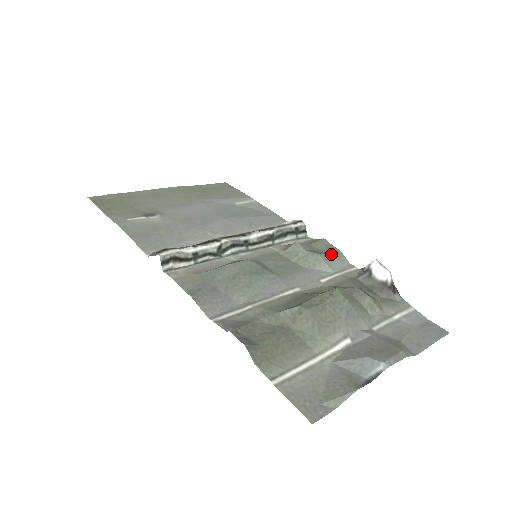
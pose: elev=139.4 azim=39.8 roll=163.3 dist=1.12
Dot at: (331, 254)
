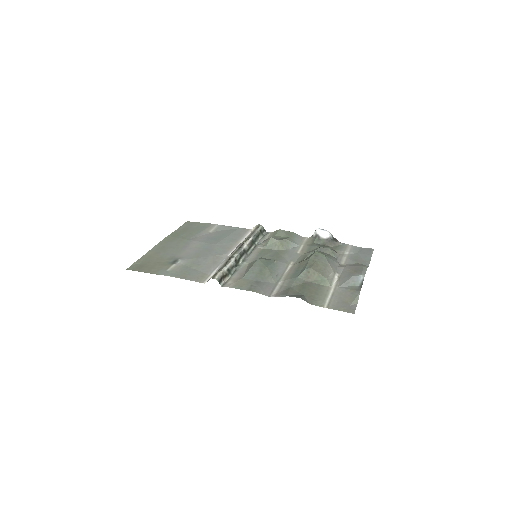
Dot at: (291, 236)
